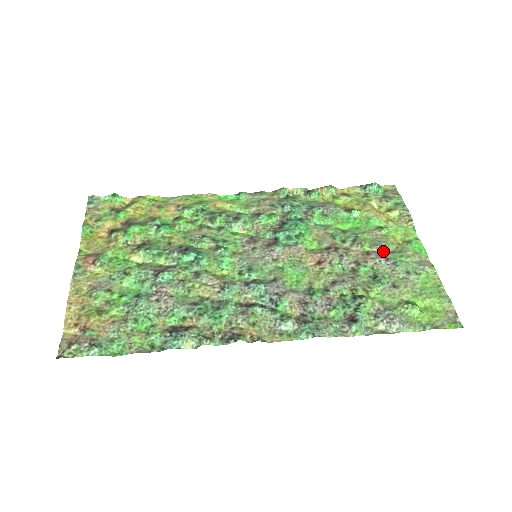
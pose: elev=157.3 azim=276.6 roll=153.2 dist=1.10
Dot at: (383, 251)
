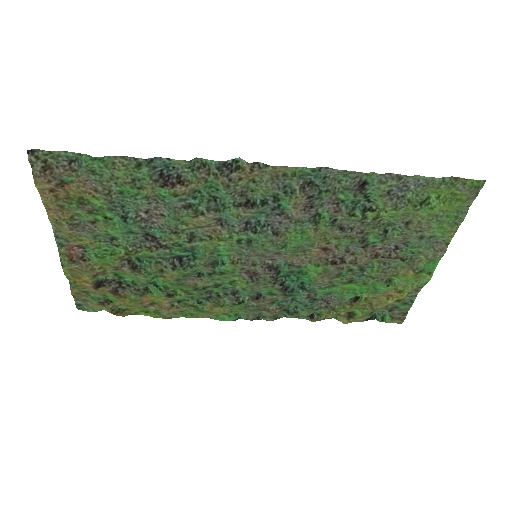
Dot at: (393, 260)
